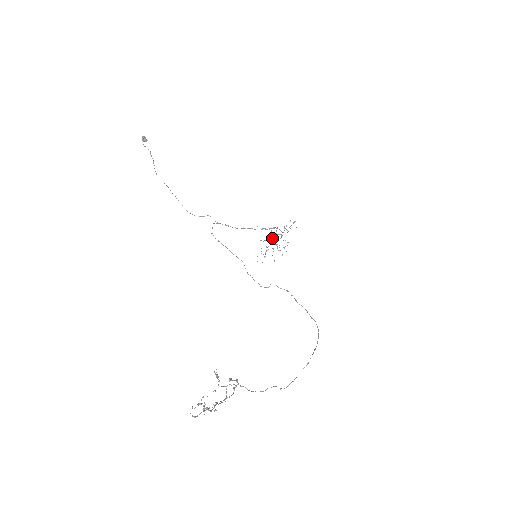
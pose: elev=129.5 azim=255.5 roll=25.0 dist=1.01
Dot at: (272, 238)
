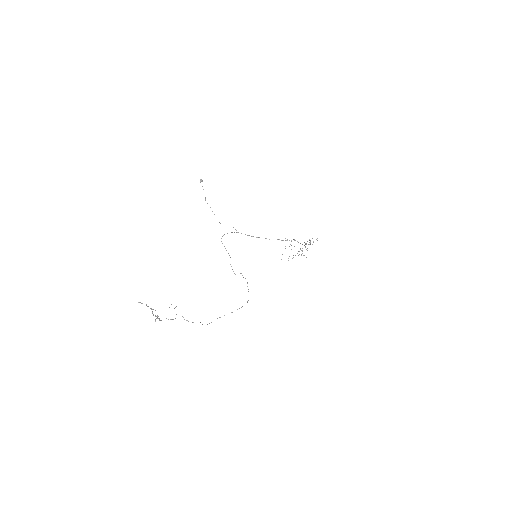
Dot at: (294, 246)
